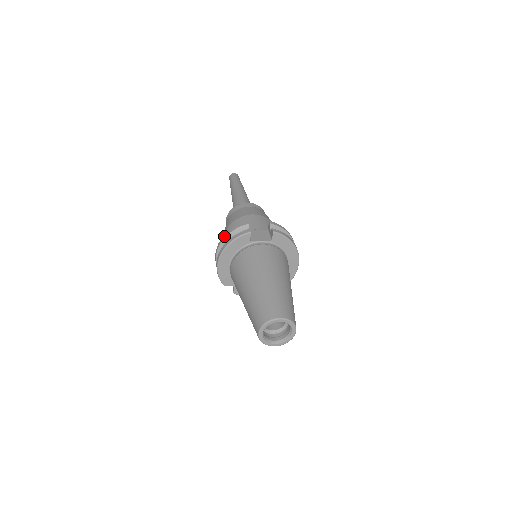
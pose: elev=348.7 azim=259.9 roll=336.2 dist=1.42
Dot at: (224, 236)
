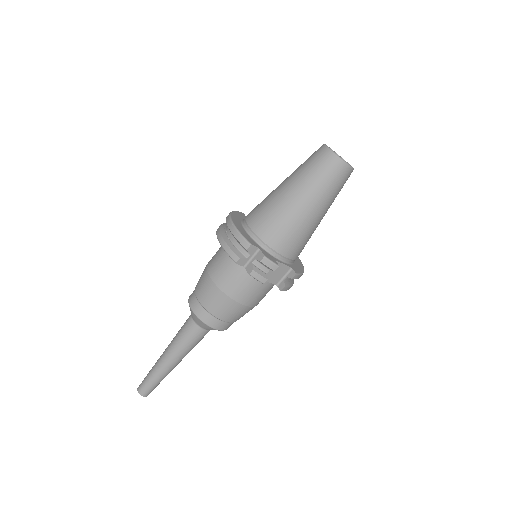
Dot at: (219, 226)
